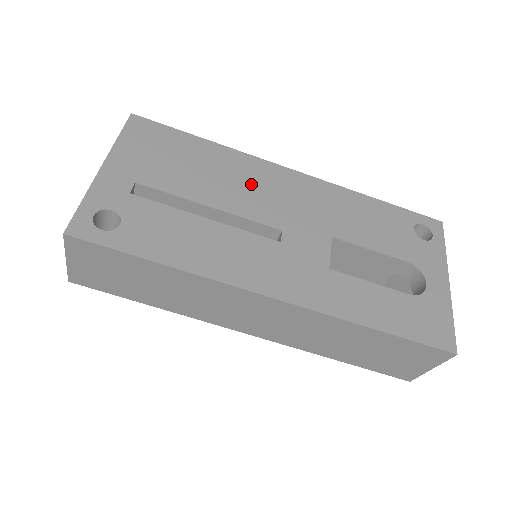
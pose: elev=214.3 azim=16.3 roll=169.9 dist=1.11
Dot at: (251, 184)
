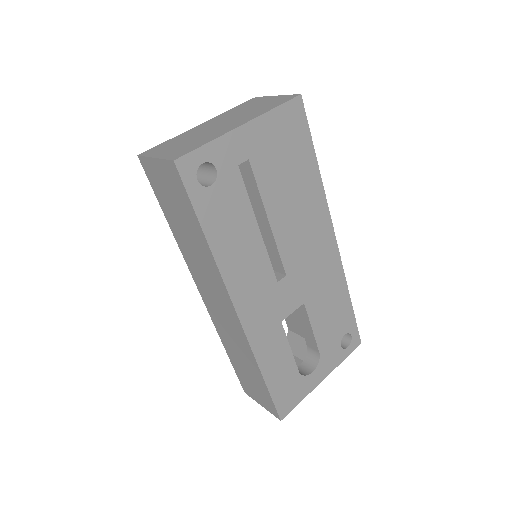
Dot at: (305, 226)
